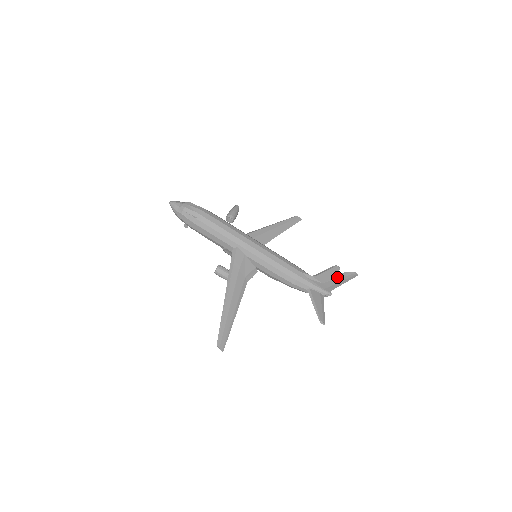
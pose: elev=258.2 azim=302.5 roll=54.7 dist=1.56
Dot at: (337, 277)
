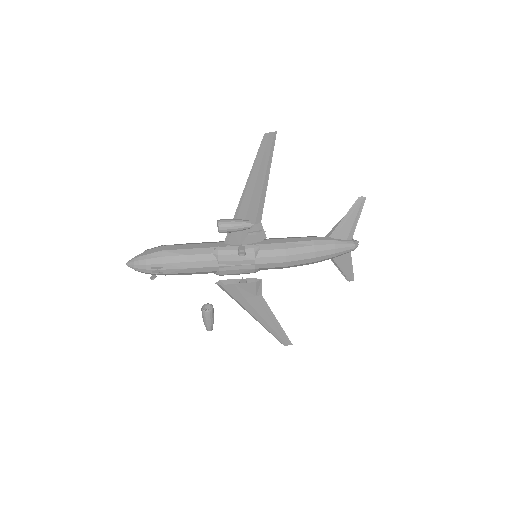
Dot at: occluded
